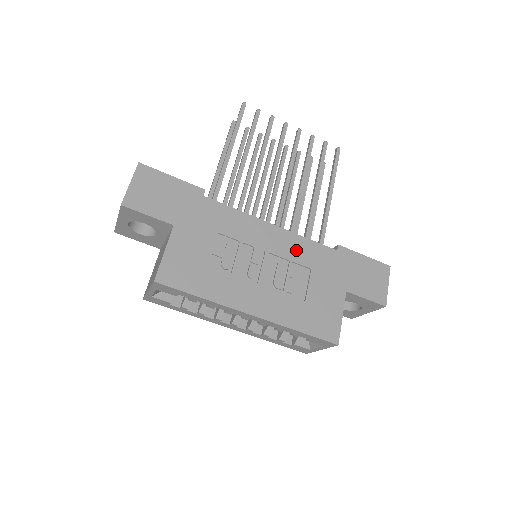
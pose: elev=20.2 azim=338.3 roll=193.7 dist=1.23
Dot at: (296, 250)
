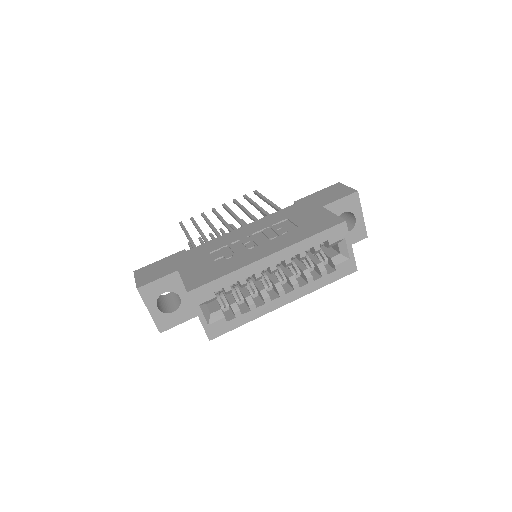
Dot at: (268, 222)
